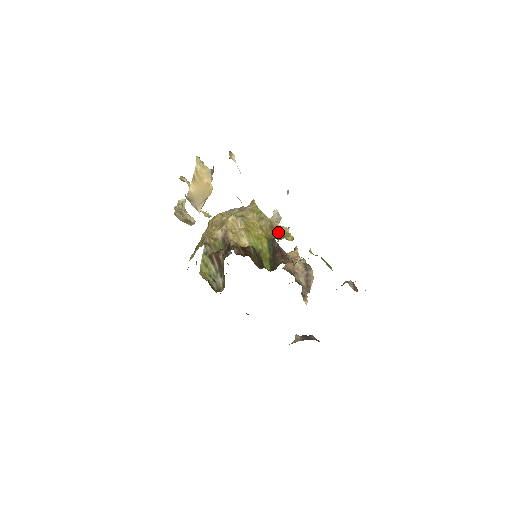
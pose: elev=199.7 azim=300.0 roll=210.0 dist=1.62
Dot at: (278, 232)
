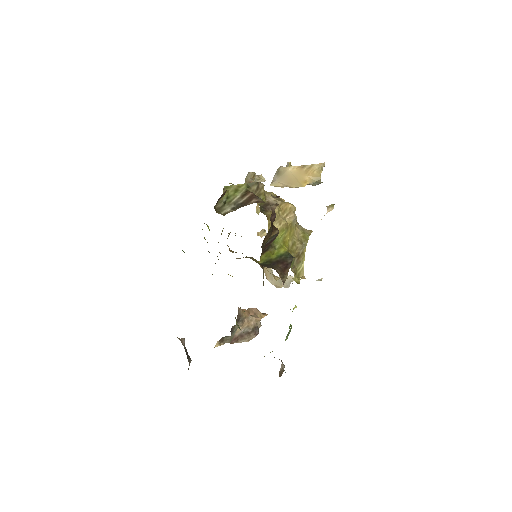
Dot at: (297, 265)
